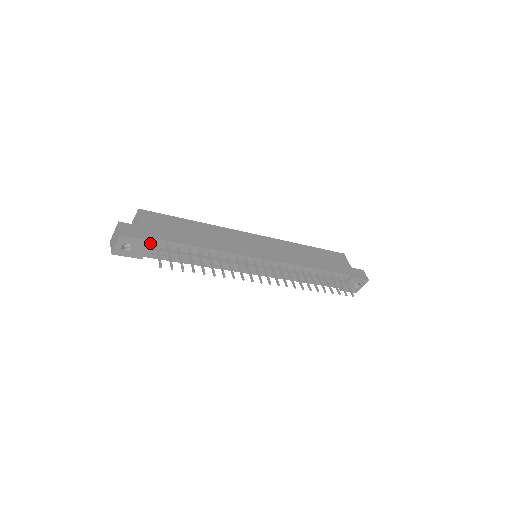
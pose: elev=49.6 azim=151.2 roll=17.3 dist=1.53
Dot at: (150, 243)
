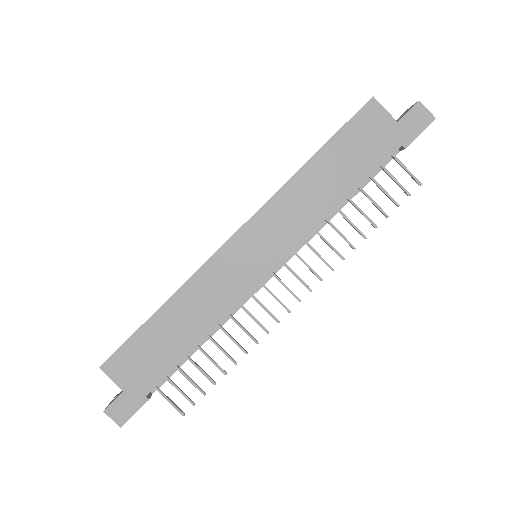
Dot at: (149, 398)
